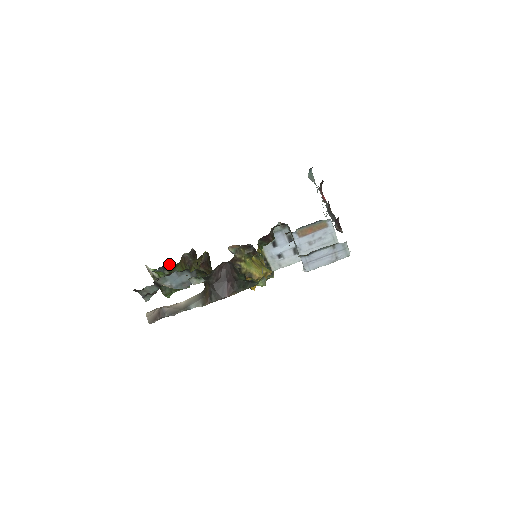
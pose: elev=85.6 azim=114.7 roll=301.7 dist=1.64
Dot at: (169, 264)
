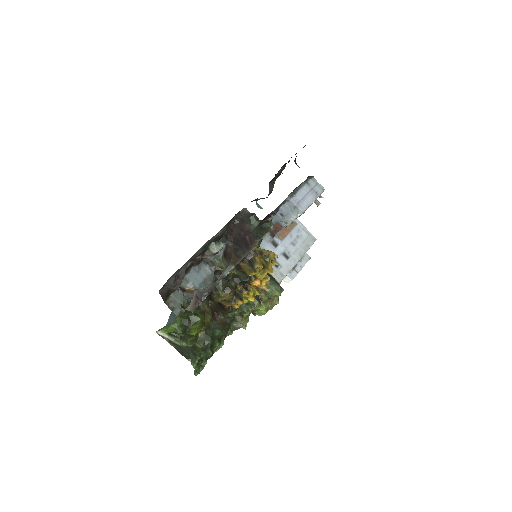
Dot at: occluded
